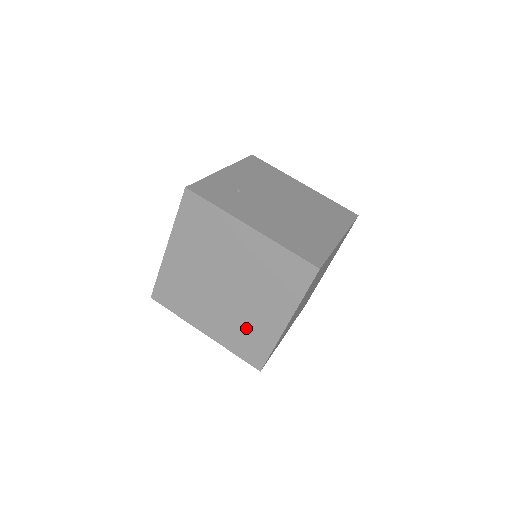
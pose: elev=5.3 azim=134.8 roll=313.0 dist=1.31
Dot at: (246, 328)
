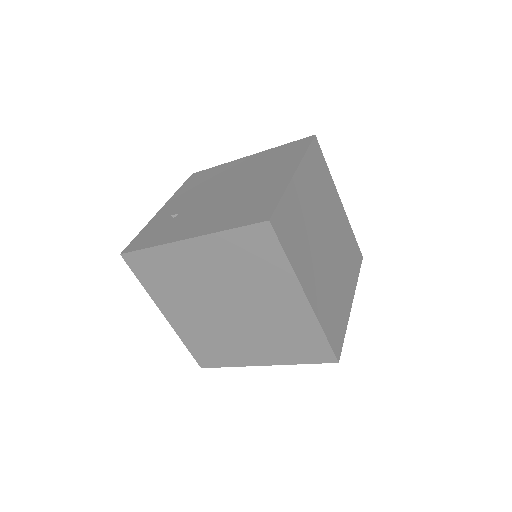
Dot at: (284, 332)
